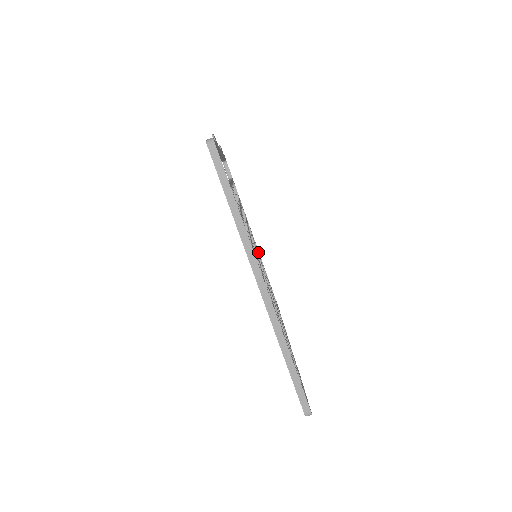
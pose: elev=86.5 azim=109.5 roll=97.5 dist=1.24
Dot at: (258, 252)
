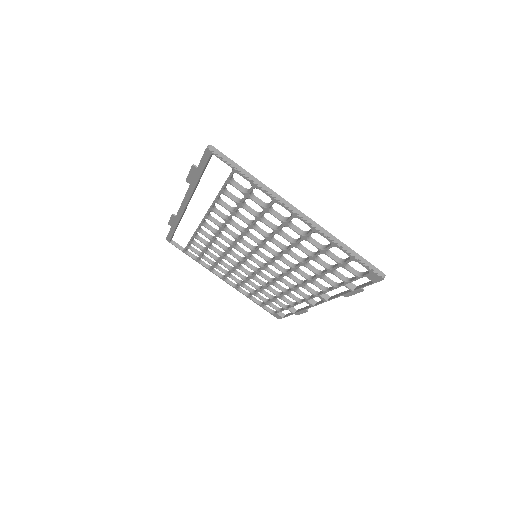
Dot at: (245, 276)
